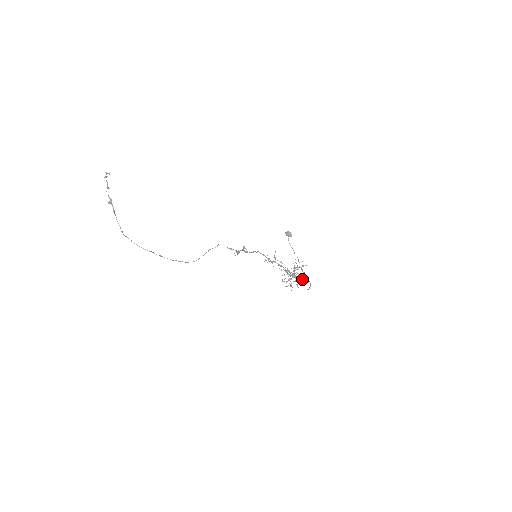
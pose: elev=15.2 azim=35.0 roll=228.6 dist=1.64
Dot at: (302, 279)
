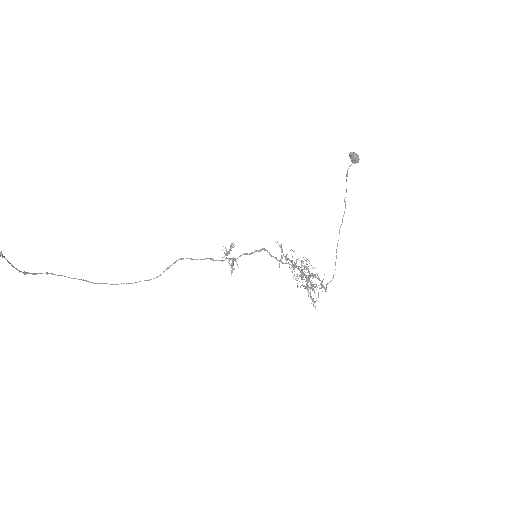
Dot at: (311, 299)
